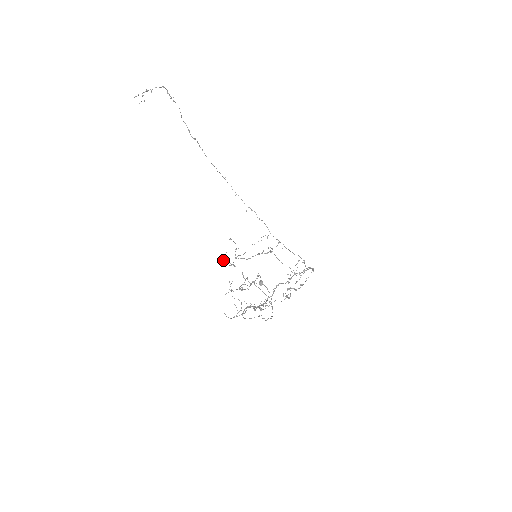
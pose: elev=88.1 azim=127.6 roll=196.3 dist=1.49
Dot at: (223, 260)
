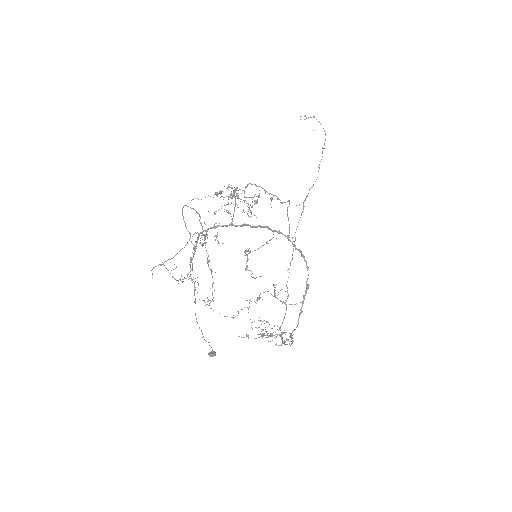
Dot at: (232, 188)
